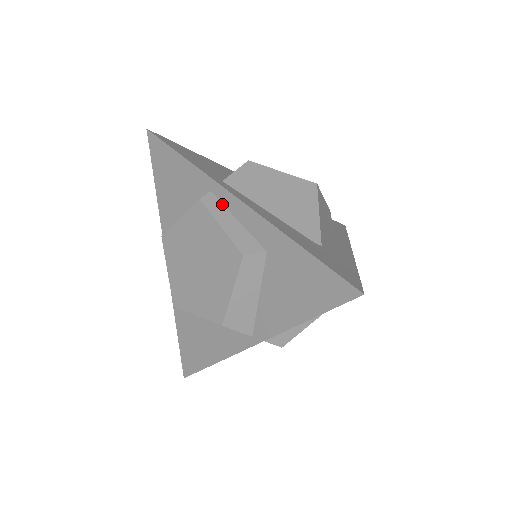
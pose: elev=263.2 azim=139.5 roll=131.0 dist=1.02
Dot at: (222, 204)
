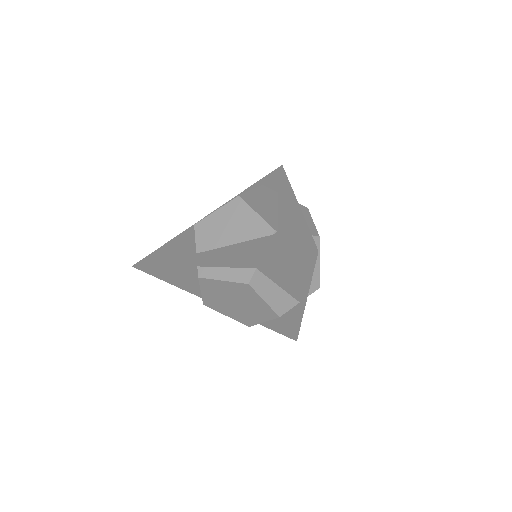
Dot at: (210, 267)
